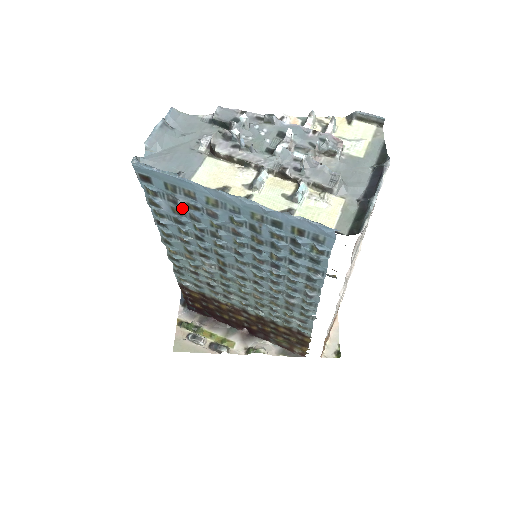
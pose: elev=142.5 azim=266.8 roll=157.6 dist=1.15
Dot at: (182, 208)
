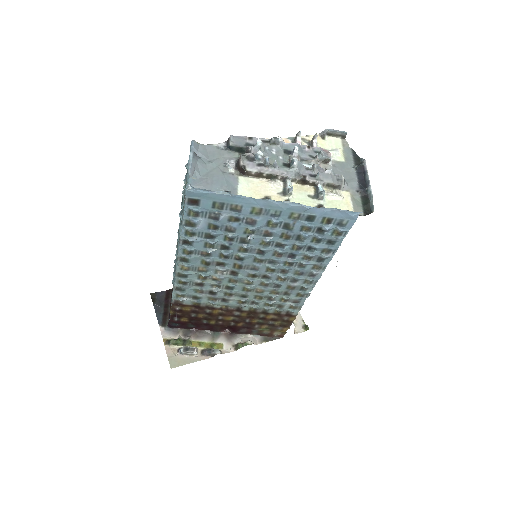
Dot at: (221, 222)
